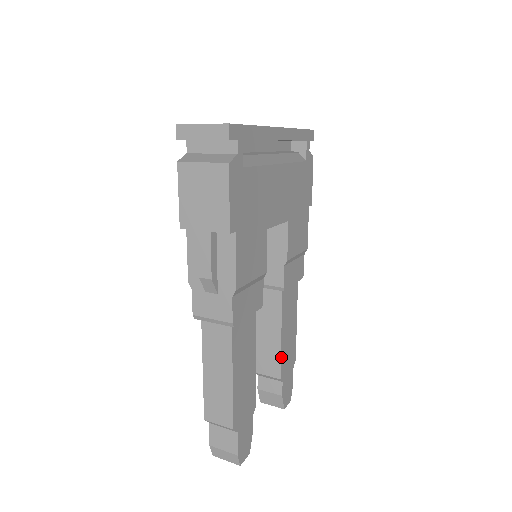
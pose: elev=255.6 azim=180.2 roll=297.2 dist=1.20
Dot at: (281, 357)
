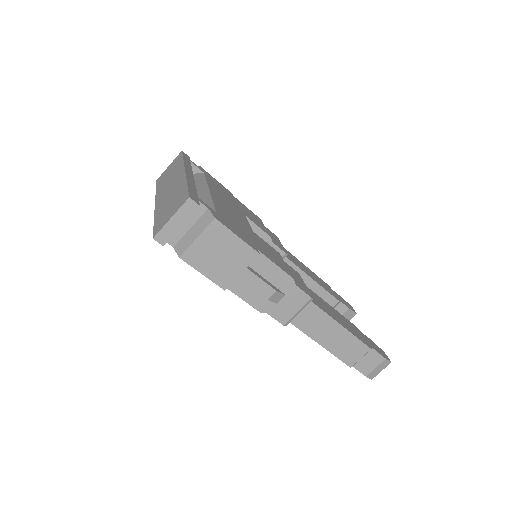
Dot at: (326, 290)
